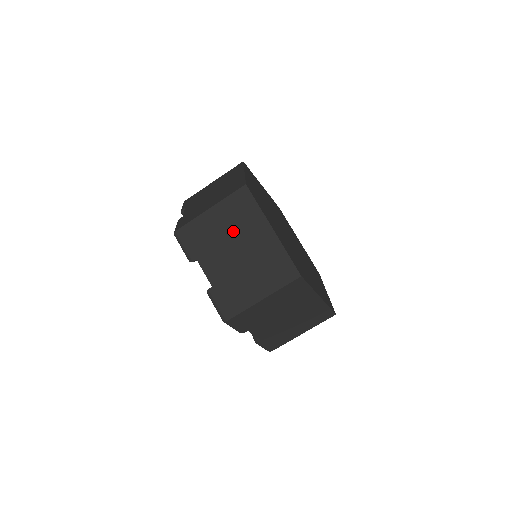
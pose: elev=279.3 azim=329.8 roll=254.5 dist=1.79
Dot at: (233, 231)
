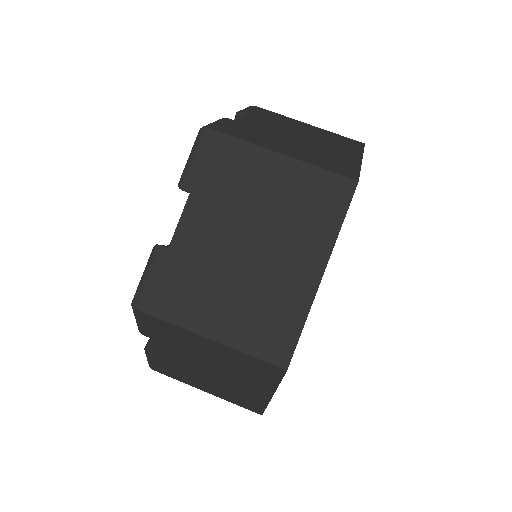
Dot at: (274, 216)
